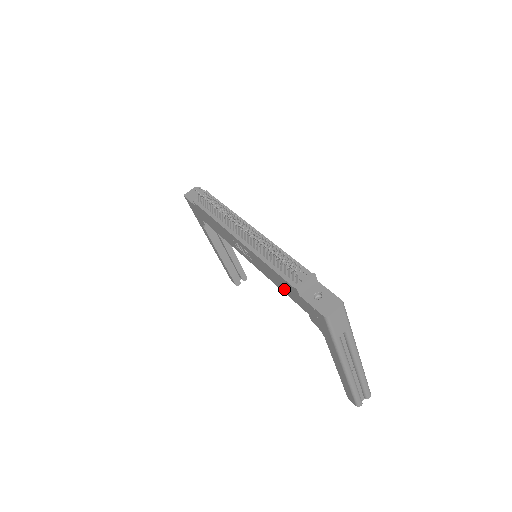
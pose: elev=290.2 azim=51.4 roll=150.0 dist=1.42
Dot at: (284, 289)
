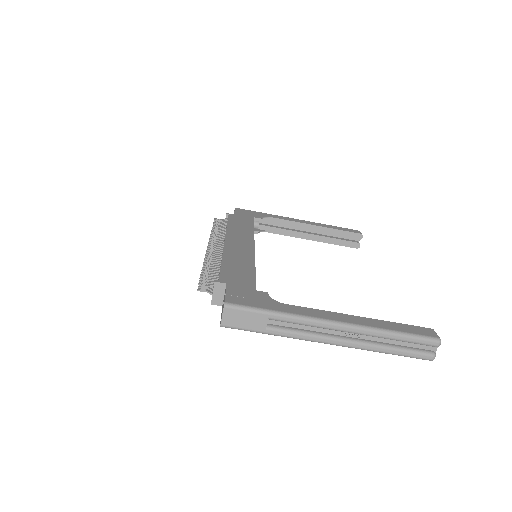
Dot at: occluded
